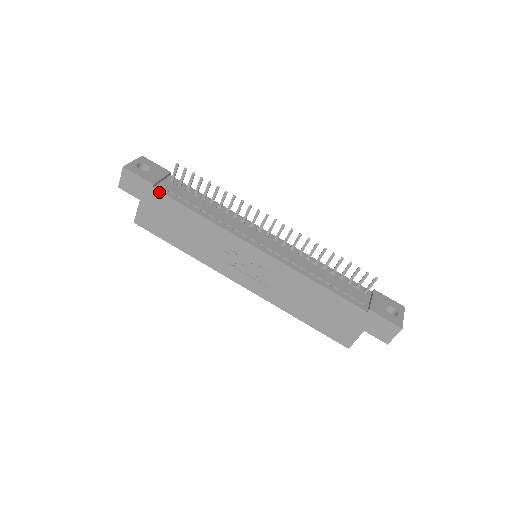
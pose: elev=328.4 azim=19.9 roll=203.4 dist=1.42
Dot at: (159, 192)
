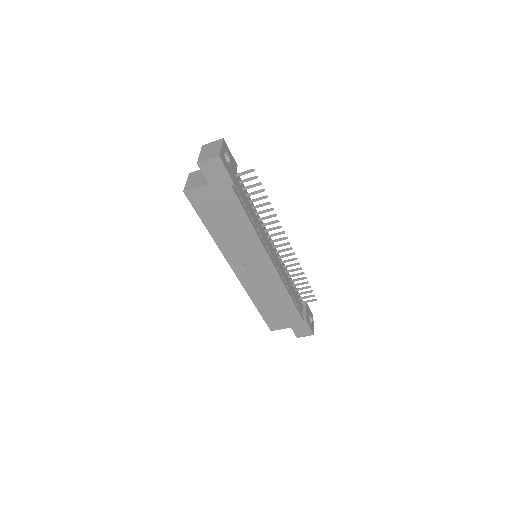
Dot at: (233, 191)
